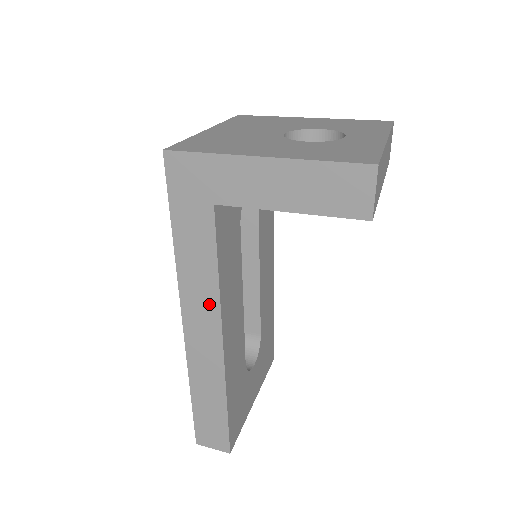
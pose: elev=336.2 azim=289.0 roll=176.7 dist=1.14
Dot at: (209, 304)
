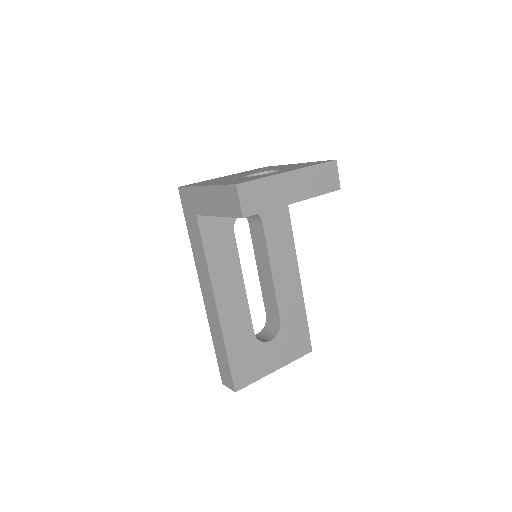
Dot at: (207, 278)
